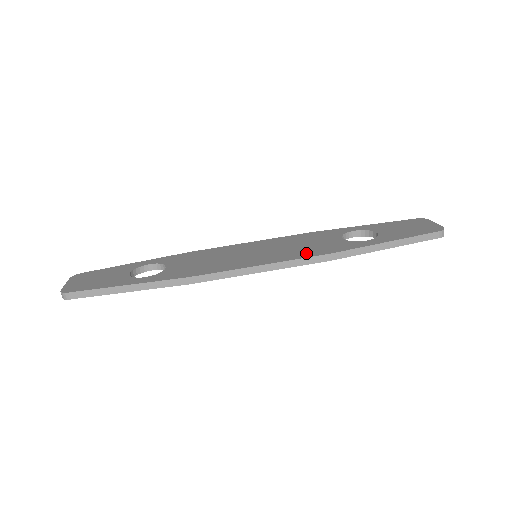
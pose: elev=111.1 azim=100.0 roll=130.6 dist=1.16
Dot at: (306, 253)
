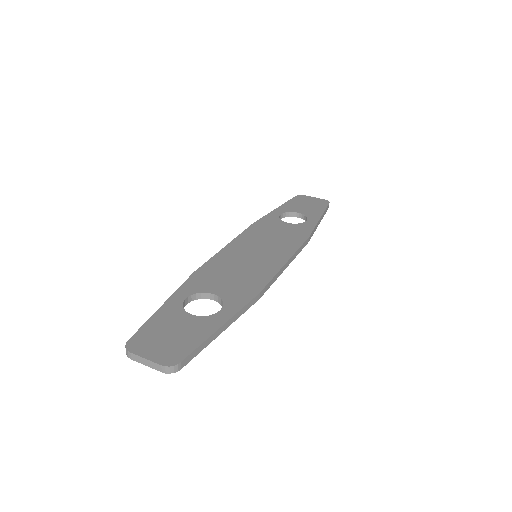
Dot at: (294, 241)
